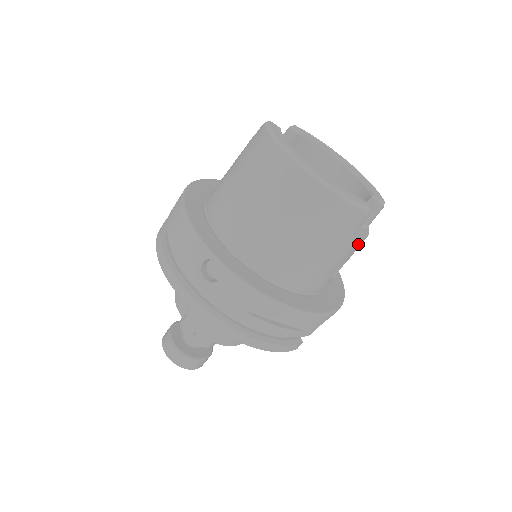
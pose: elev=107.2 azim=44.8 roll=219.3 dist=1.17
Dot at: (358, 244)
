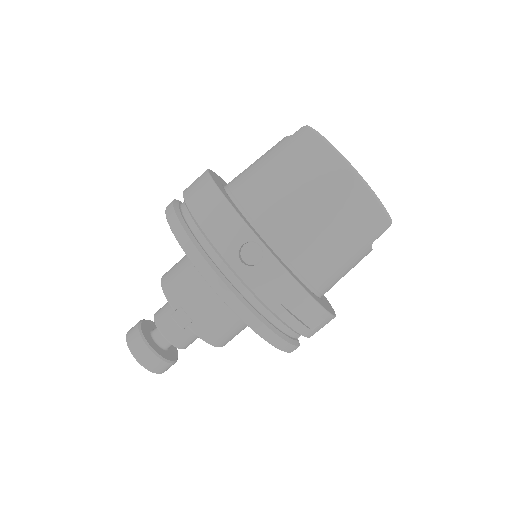
Dot at: (367, 254)
